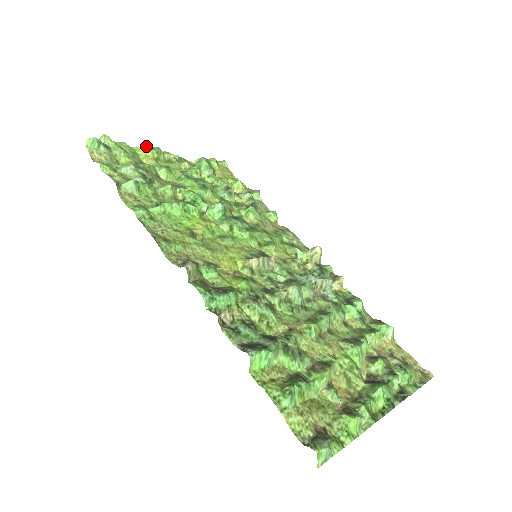
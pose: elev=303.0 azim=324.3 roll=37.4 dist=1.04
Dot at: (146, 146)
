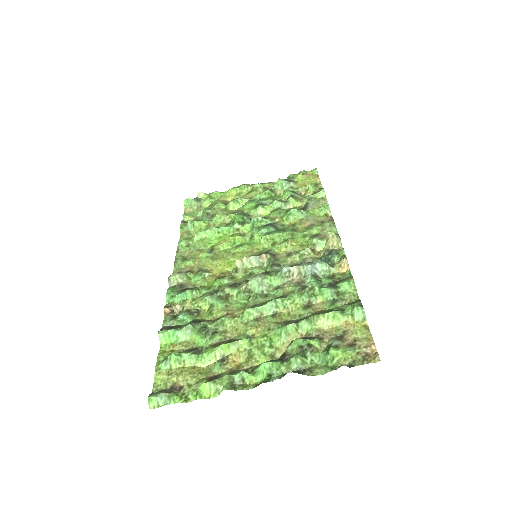
Dot at: (234, 187)
